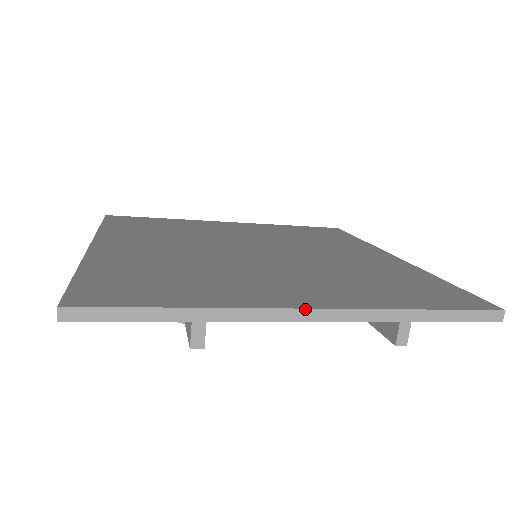
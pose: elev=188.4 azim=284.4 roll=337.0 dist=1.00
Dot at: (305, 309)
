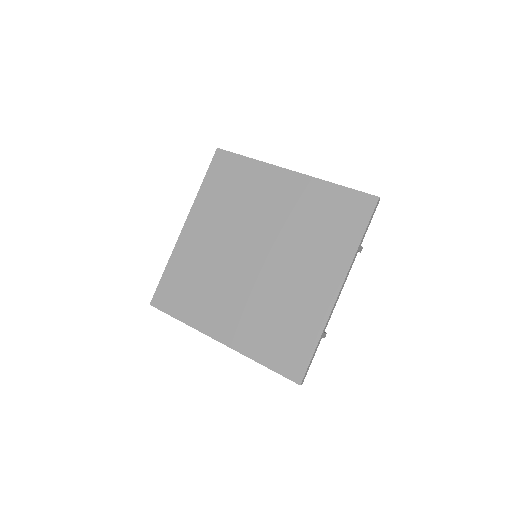
Dot at: (216, 340)
